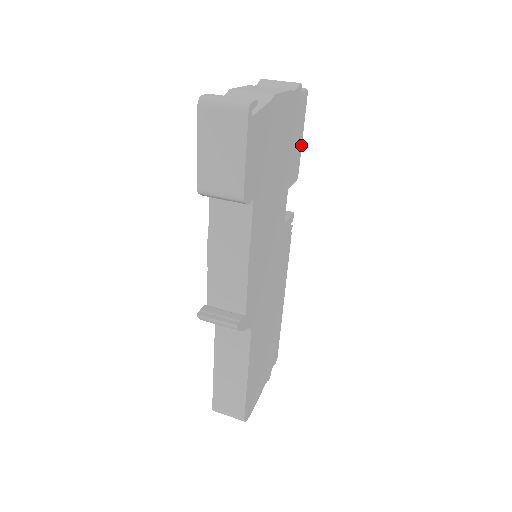
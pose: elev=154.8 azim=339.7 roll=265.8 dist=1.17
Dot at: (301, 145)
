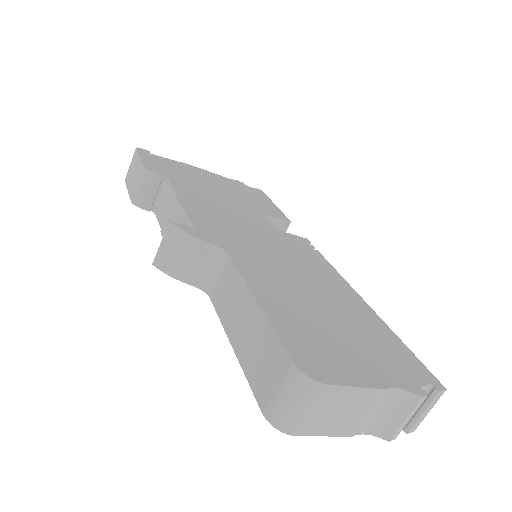
Dot at: (278, 208)
